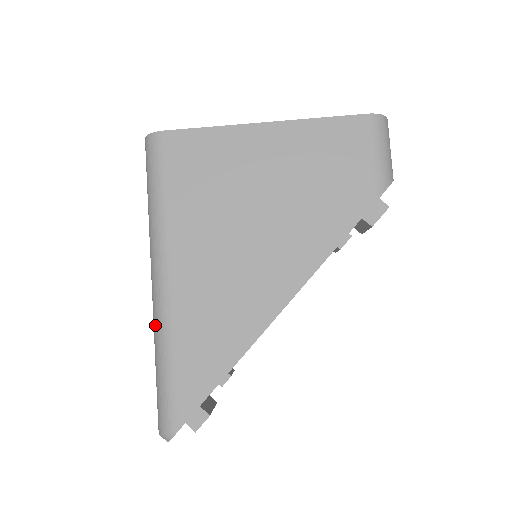
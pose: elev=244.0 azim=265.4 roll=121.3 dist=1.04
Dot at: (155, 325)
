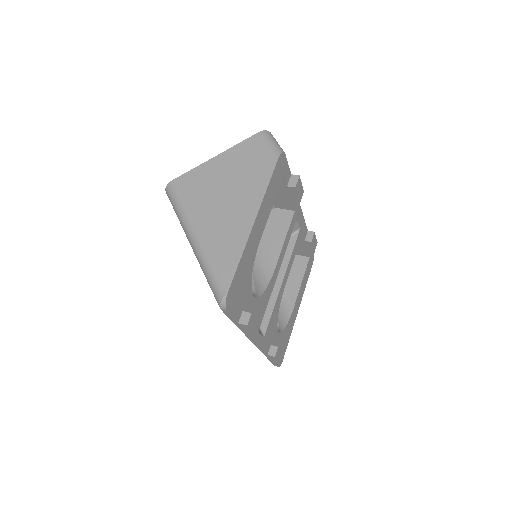
Dot at: (198, 259)
